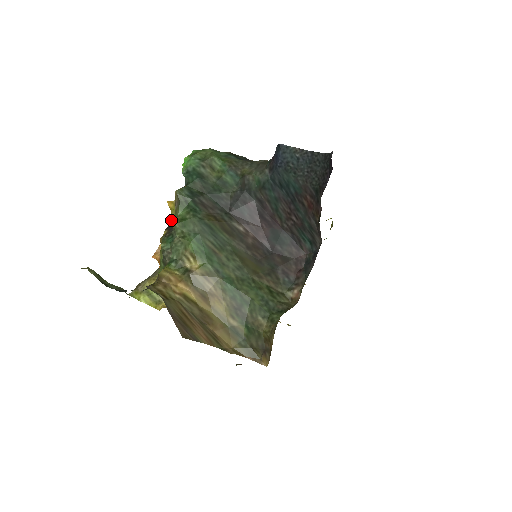
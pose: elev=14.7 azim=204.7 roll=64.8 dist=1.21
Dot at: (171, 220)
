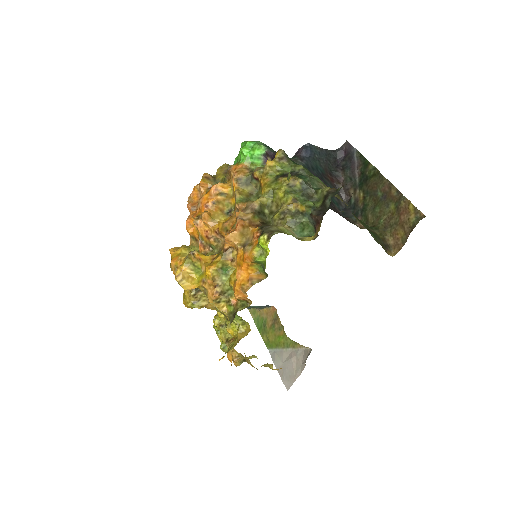
Dot at: (268, 178)
